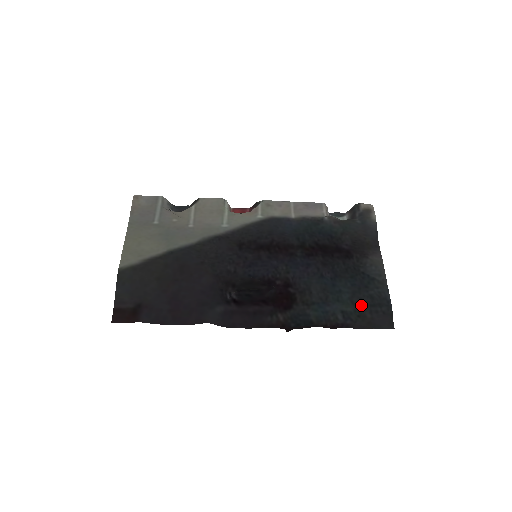
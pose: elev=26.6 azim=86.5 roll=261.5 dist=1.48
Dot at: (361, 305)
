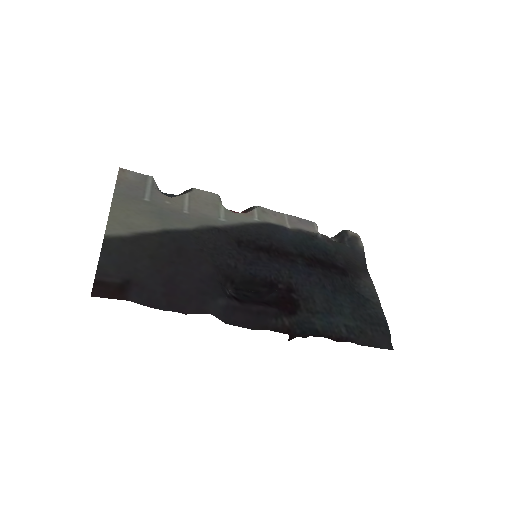
Dot at: (362, 322)
